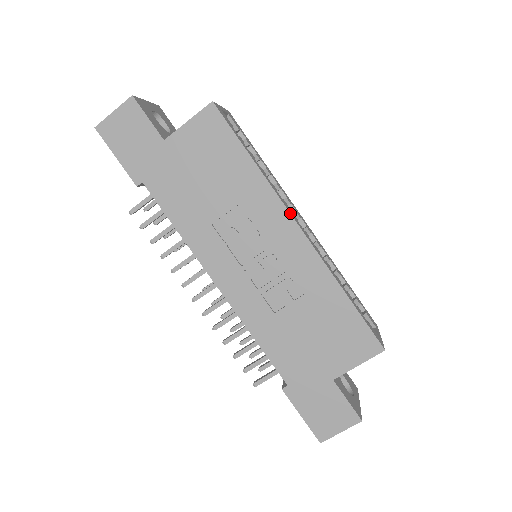
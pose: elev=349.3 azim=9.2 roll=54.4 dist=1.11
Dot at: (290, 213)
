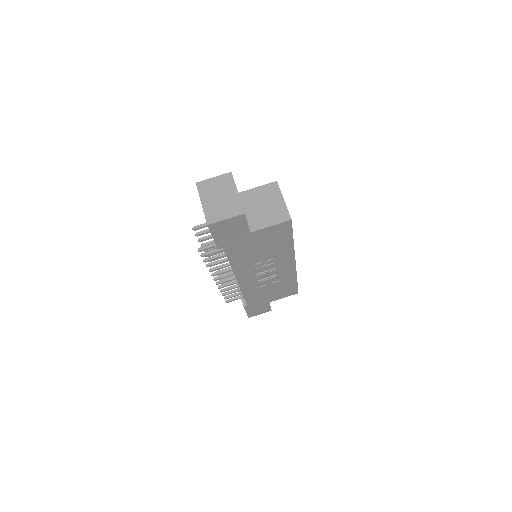
Dot at: occluded
